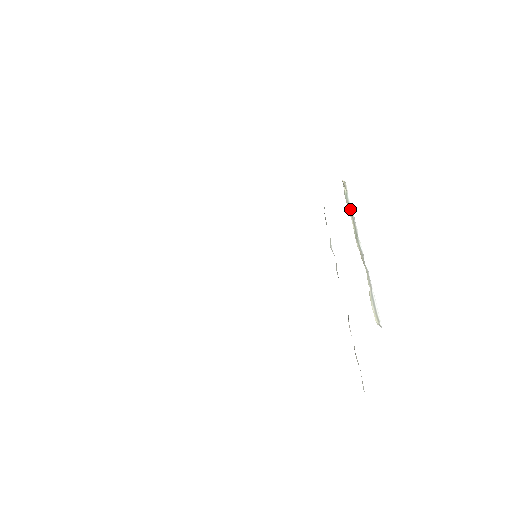
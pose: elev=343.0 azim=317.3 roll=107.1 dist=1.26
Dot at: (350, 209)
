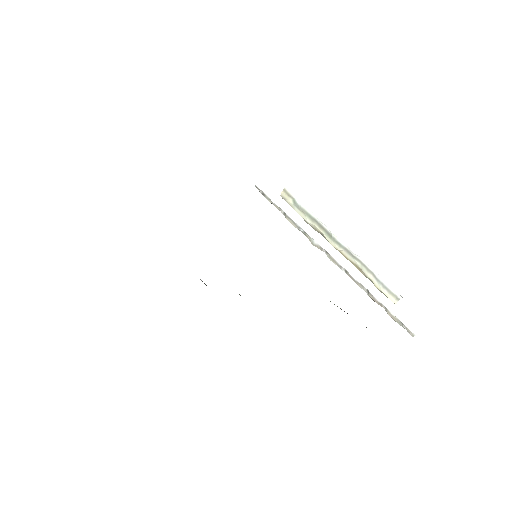
Dot at: (308, 215)
